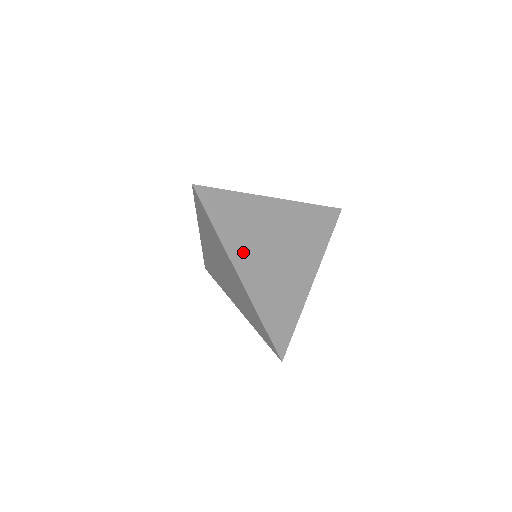
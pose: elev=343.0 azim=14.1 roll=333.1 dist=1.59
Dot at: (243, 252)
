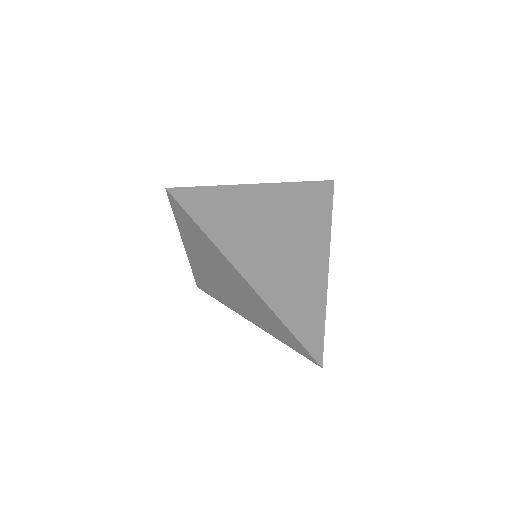
Dot at: (245, 253)
